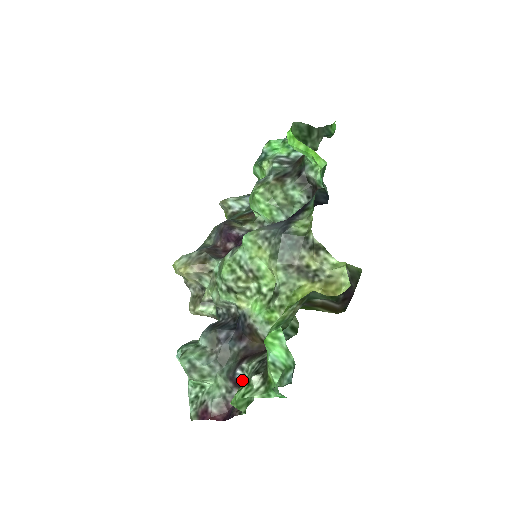
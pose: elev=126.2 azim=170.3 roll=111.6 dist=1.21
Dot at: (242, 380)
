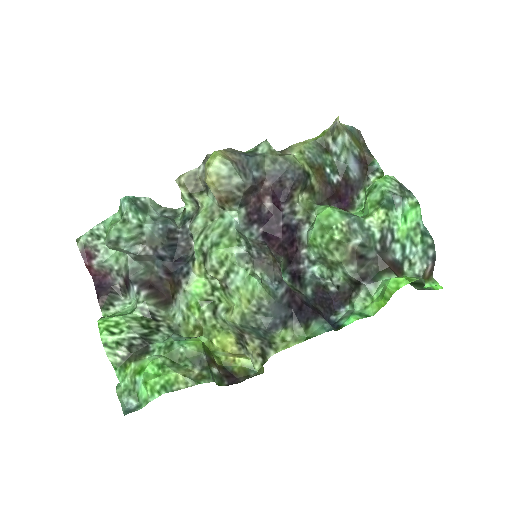
Dot at: (131, 290)
